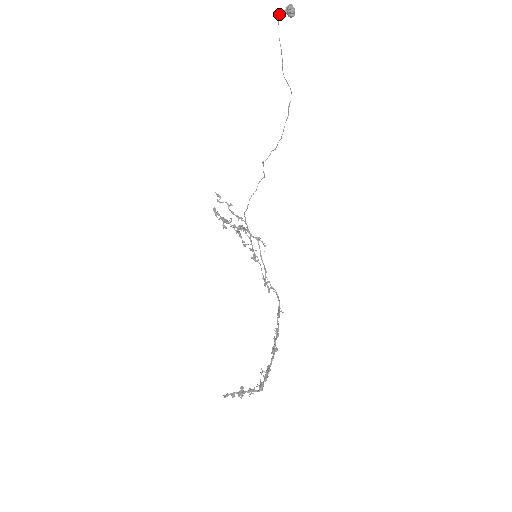
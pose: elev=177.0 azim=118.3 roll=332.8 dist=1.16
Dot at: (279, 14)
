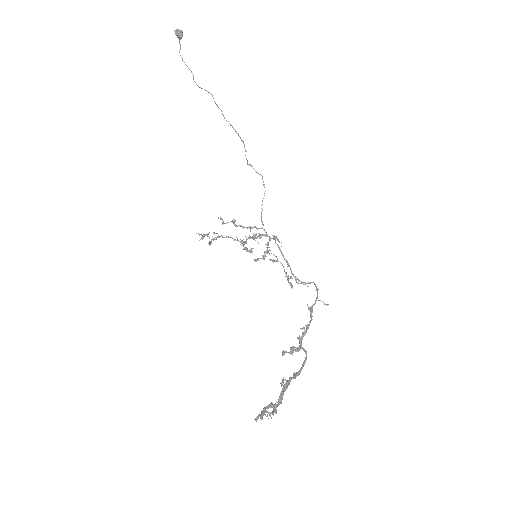
Dot at: occluded
